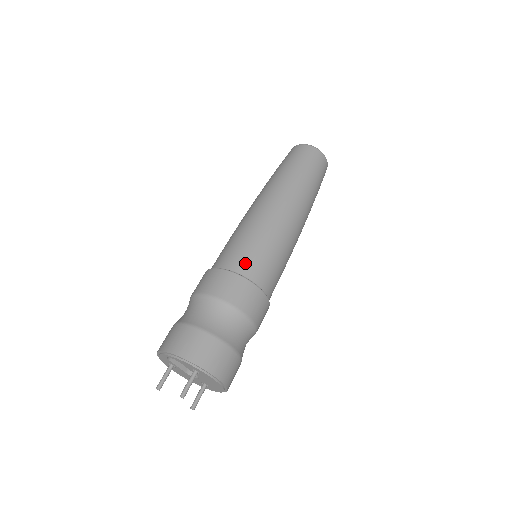
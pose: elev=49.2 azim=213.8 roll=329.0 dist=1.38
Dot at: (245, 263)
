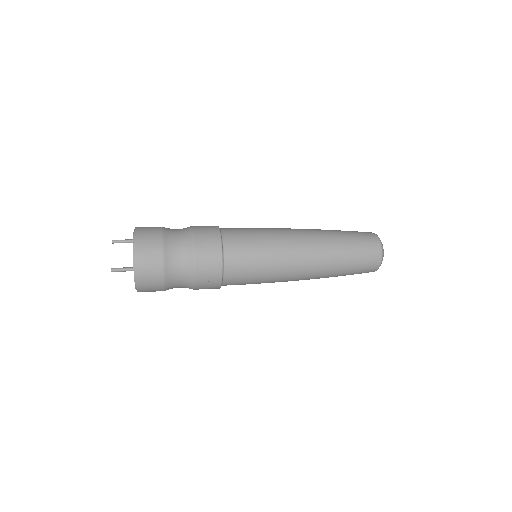
Dot at: (236, 263)
